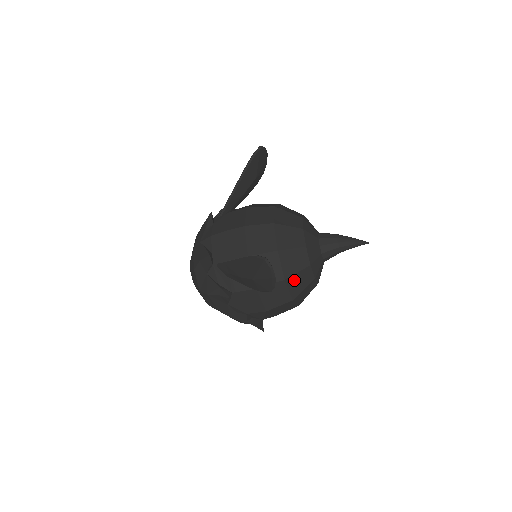
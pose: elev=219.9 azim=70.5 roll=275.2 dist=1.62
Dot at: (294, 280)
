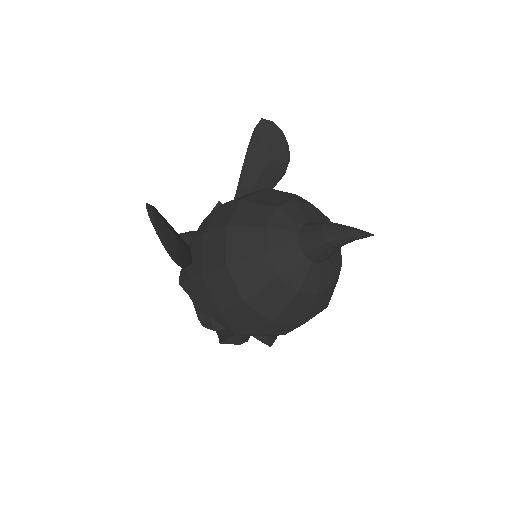
Dot at: (242, 269)
